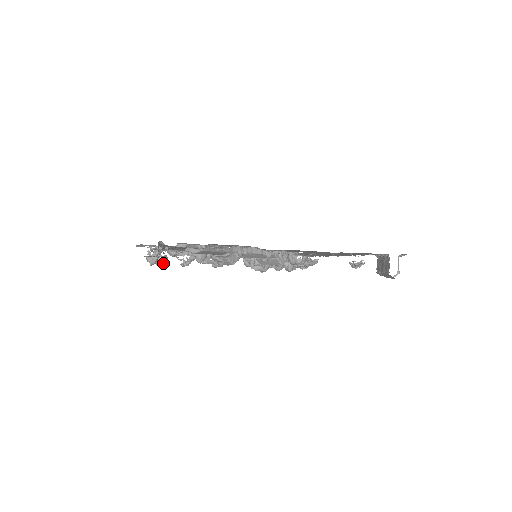
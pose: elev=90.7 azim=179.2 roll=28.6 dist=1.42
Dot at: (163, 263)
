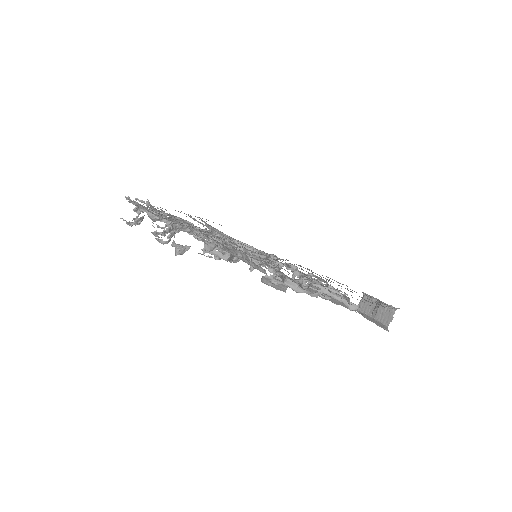
Dot at: occluded
